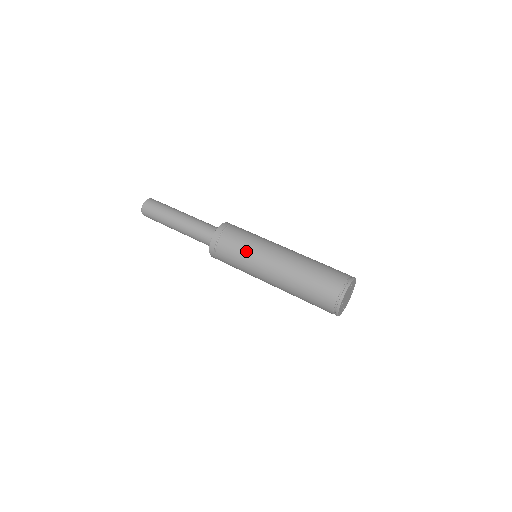
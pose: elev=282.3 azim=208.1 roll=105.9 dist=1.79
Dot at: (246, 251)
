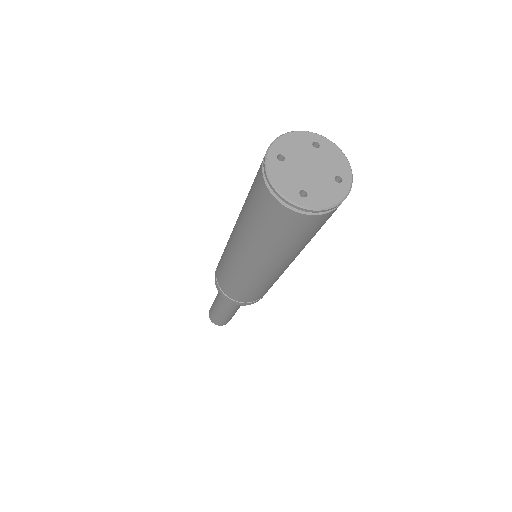
Dot at: (230, 276)
